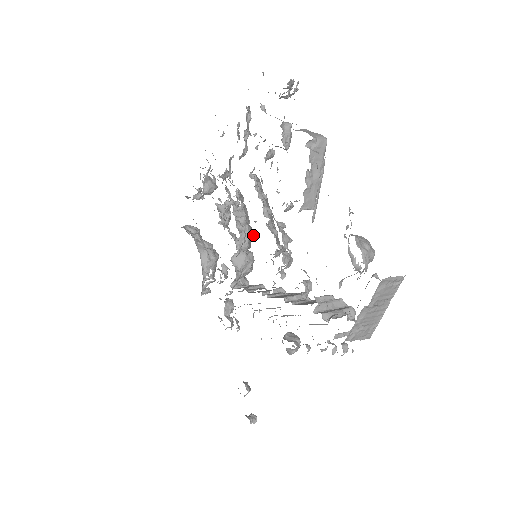
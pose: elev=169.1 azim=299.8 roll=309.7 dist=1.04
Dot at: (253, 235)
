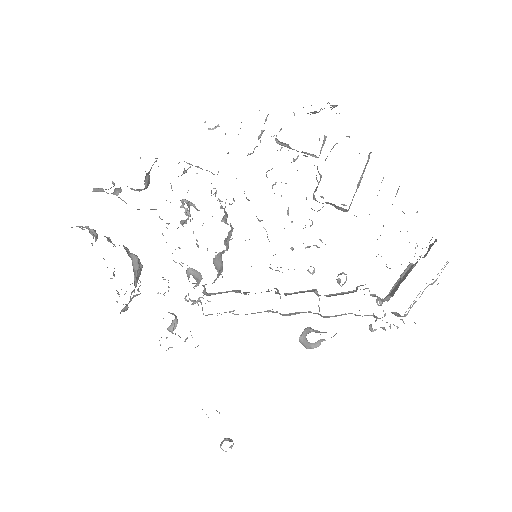
Dot at: occluded
